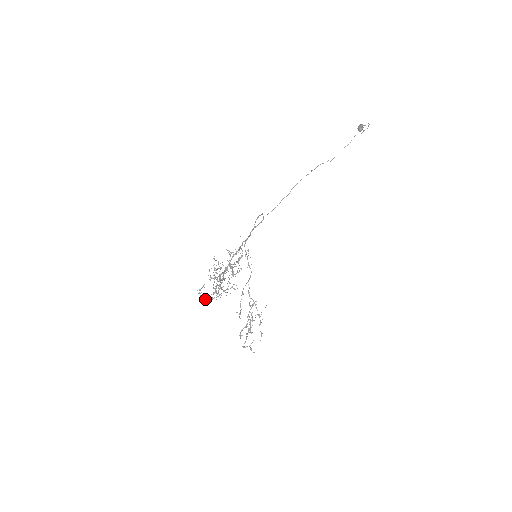
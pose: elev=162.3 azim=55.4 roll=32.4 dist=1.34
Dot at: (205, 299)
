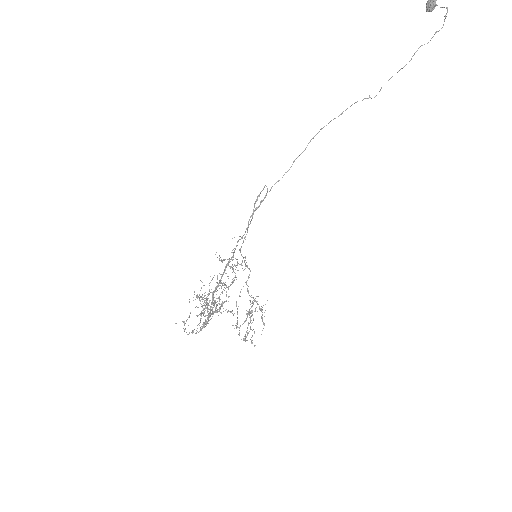
Dot at: (192, 333)
